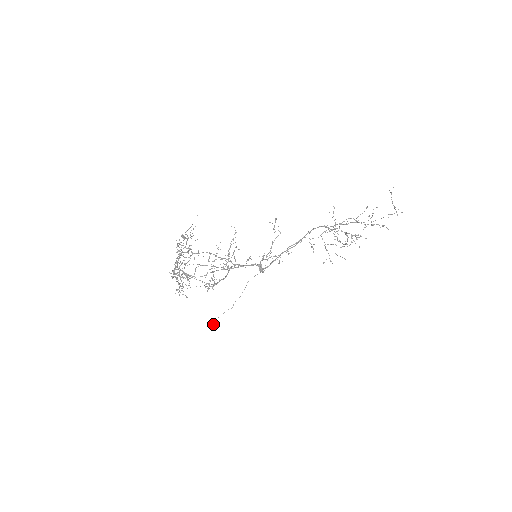
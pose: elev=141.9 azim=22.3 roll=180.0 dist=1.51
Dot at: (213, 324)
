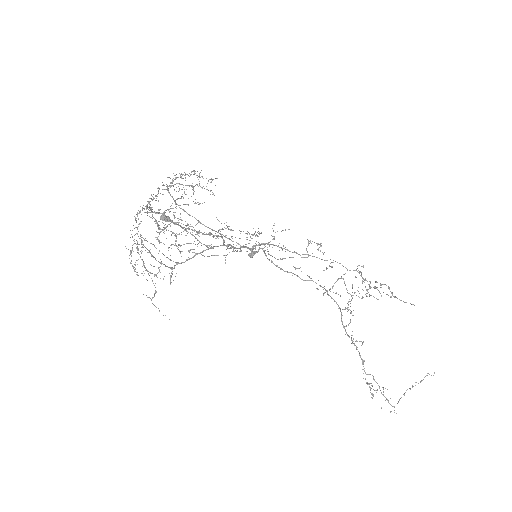
Dot at: (165, 221)
